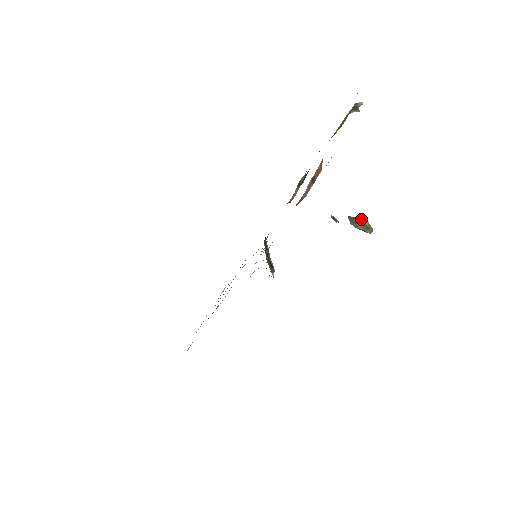
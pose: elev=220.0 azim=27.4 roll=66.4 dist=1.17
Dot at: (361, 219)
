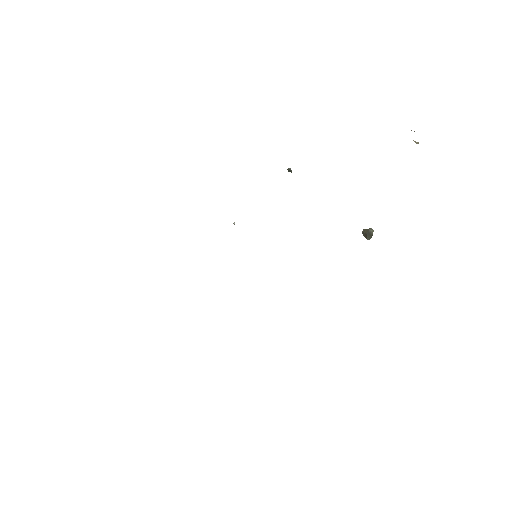
Dot at: (370, 230)
